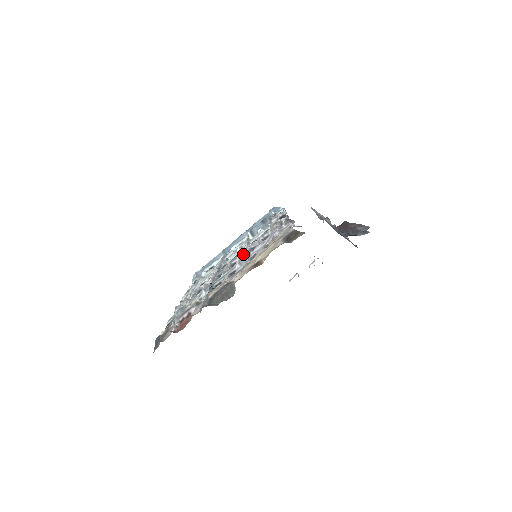
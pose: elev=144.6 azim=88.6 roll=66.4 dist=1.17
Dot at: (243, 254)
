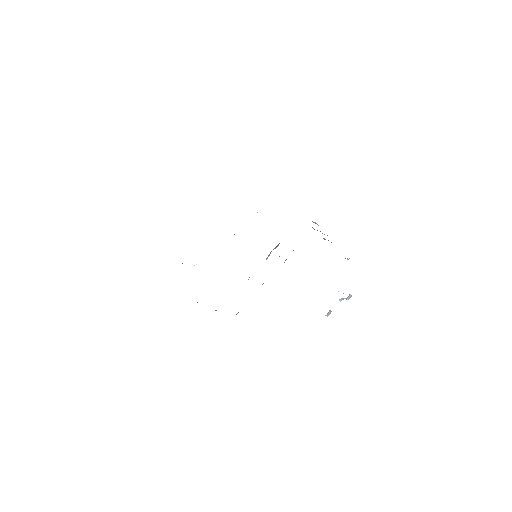
Dot at: occluded
